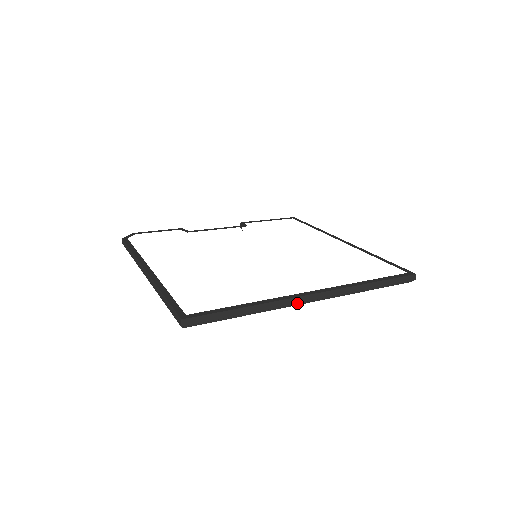
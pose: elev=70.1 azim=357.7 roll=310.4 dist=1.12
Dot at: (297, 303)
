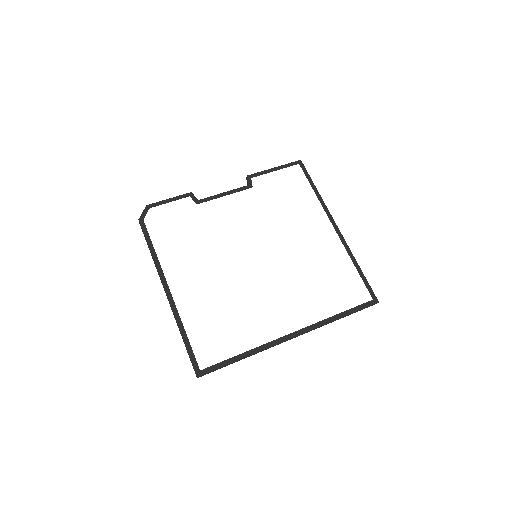
Dot at: occluded
